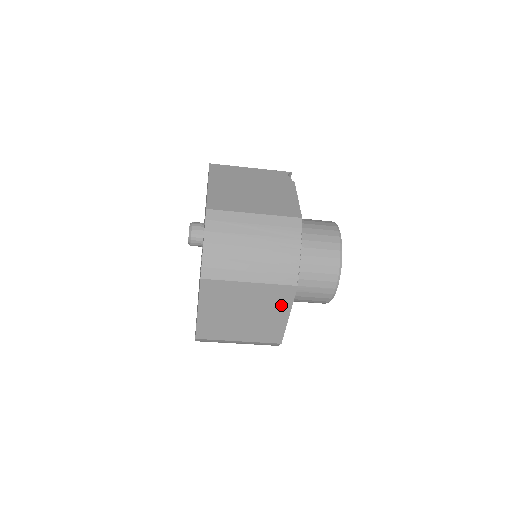
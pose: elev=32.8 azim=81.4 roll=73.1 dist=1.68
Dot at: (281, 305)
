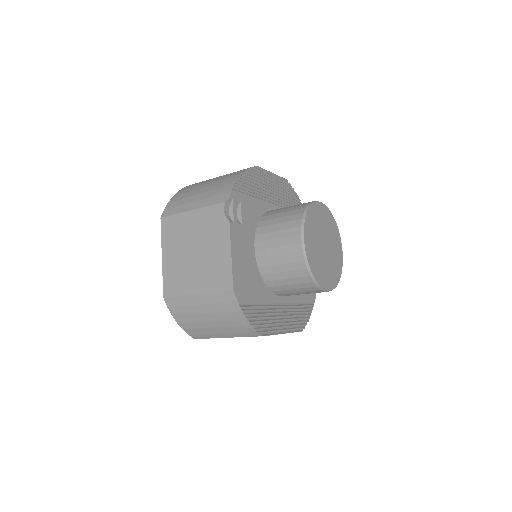
Dot at: occluded
